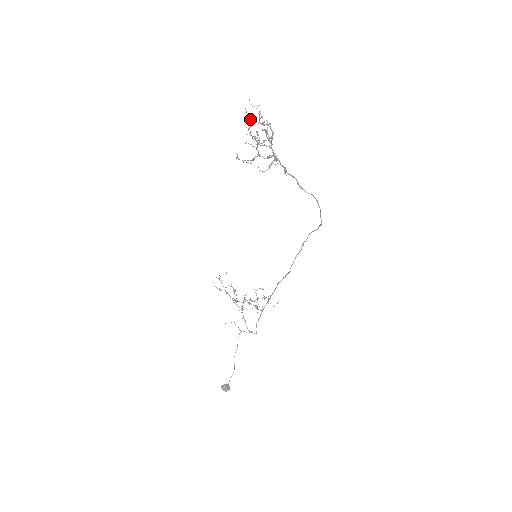
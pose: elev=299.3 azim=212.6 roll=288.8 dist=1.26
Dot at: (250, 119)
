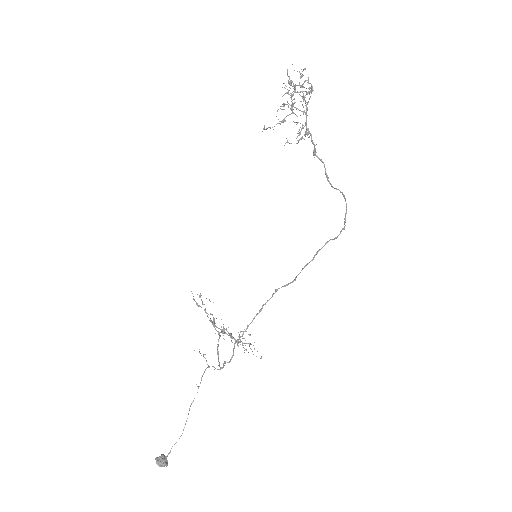
Dot at: (289, 82)
